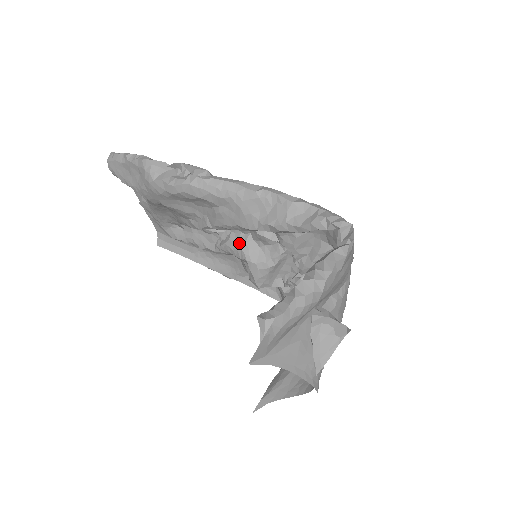
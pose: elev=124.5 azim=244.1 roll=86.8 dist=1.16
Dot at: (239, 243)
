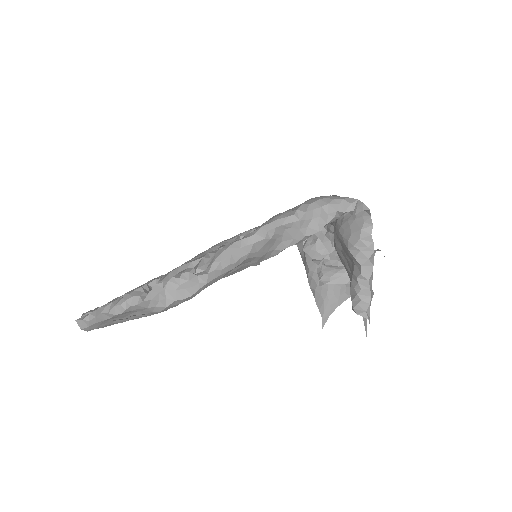
Dot at: occluded
